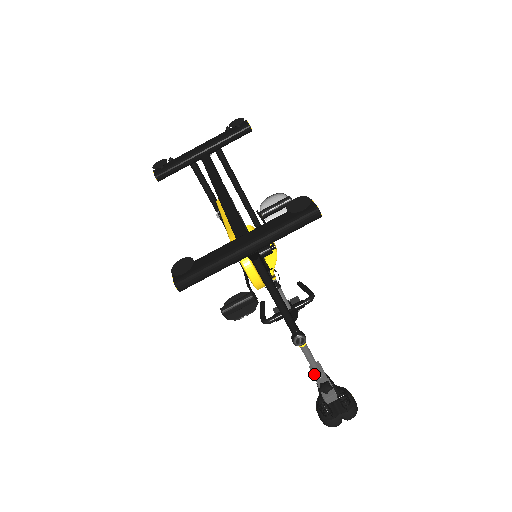
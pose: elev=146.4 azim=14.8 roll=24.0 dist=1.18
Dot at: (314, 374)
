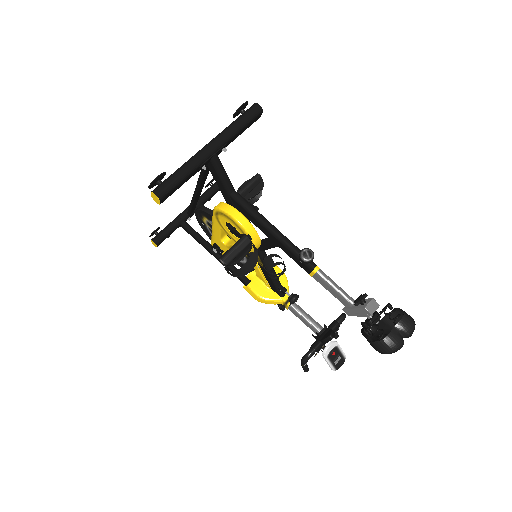
Dot at: (348, 307)
